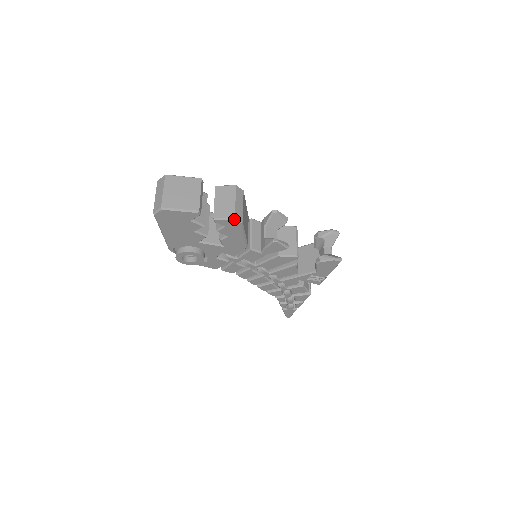
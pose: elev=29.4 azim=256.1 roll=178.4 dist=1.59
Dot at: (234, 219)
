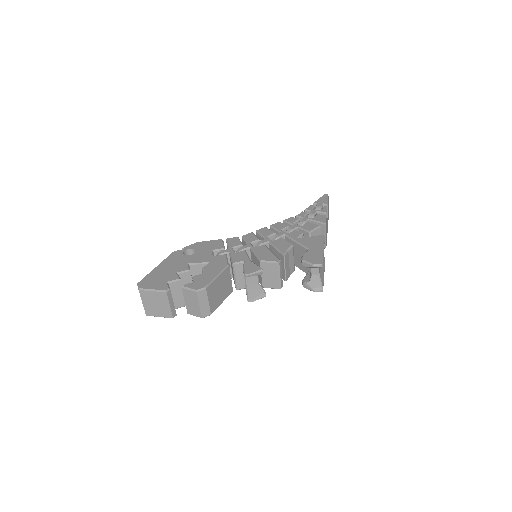
Dot at: occluded
